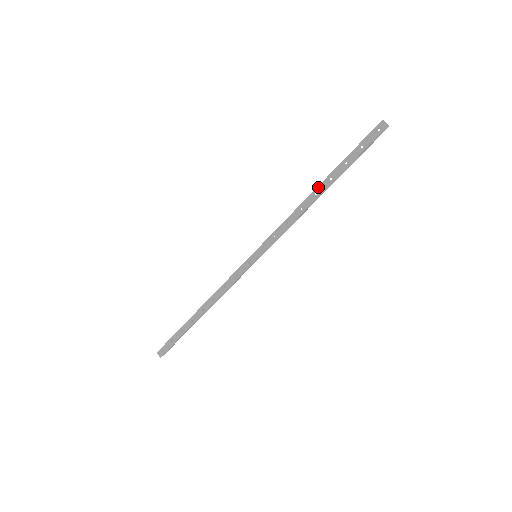
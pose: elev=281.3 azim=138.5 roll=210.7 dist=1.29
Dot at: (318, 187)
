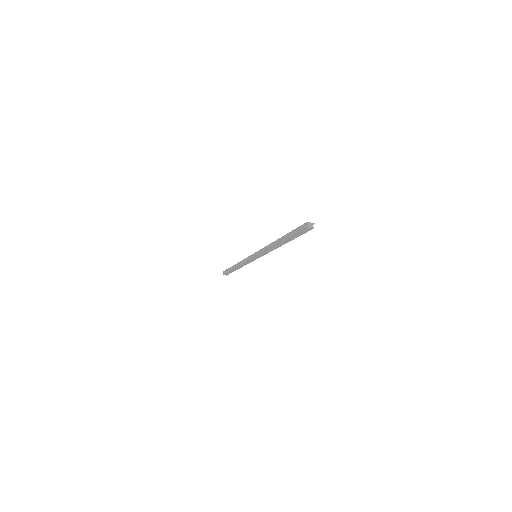
Dot at: (278, 244)
